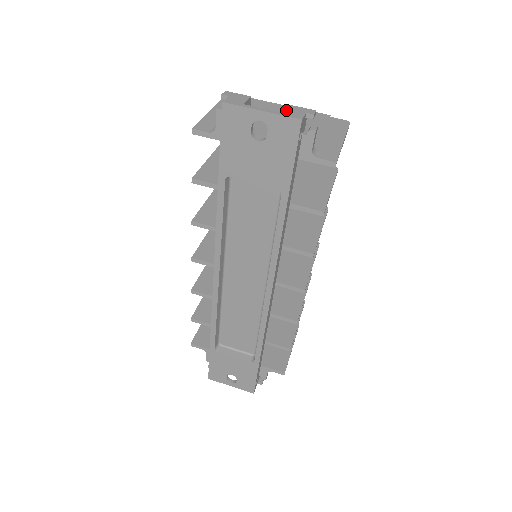
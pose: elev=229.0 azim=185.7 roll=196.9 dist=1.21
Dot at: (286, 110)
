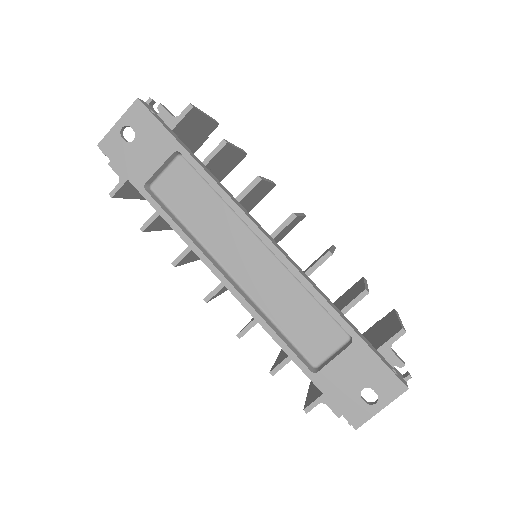
Dot at: occluded
